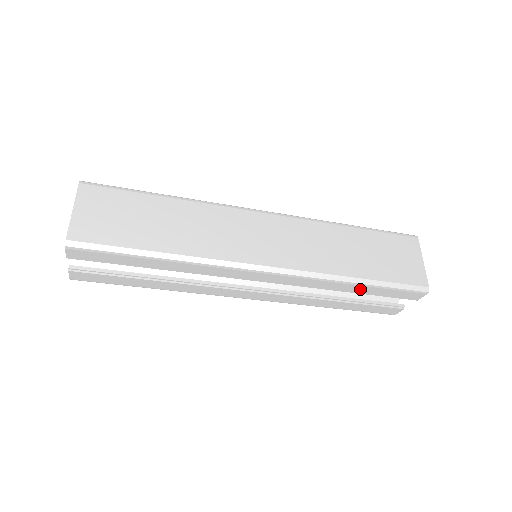
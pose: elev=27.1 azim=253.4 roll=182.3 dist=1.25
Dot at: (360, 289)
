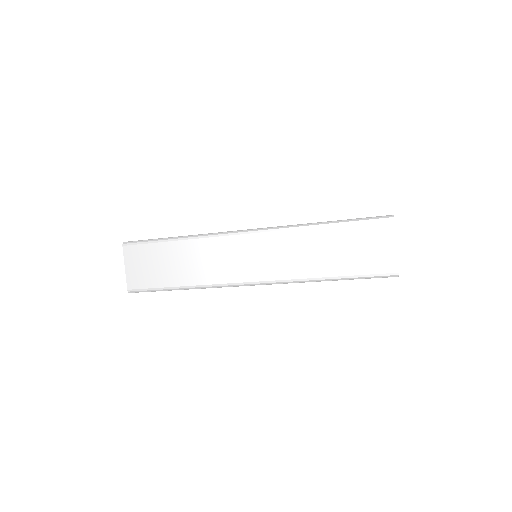
Dot at: occluded
